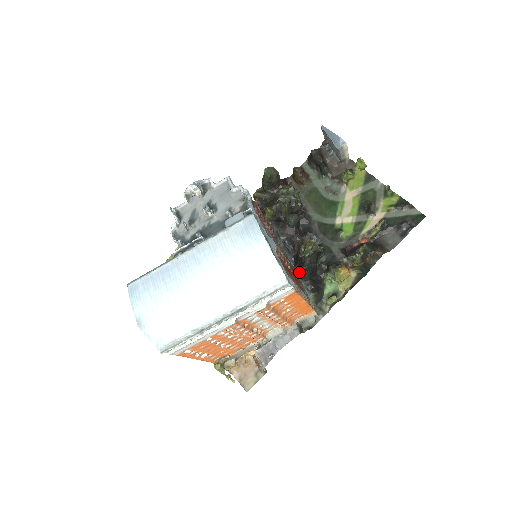
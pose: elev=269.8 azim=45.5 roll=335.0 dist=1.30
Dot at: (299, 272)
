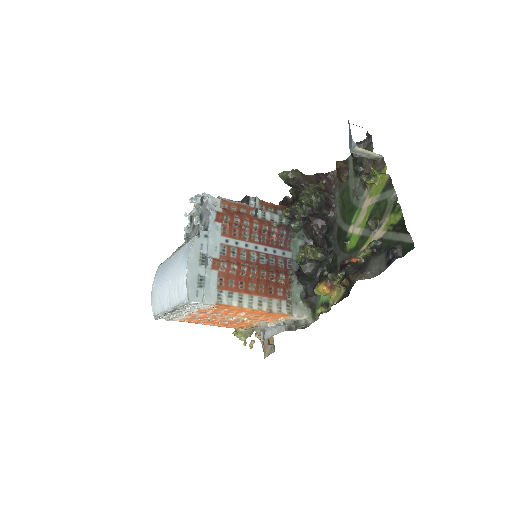
Dot at: (296, 276)
